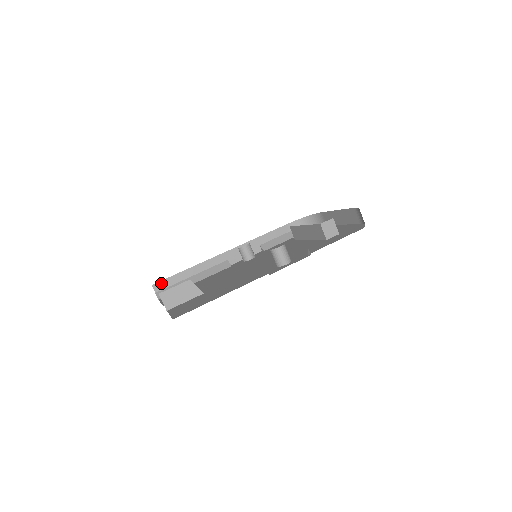
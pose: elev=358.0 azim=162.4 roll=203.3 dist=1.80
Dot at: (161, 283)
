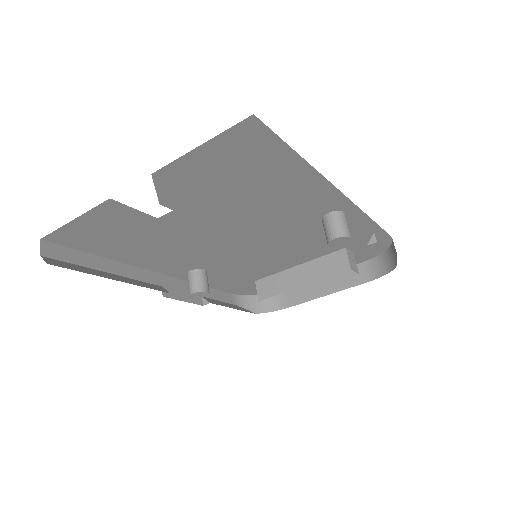
Dot at: (57, 248)
